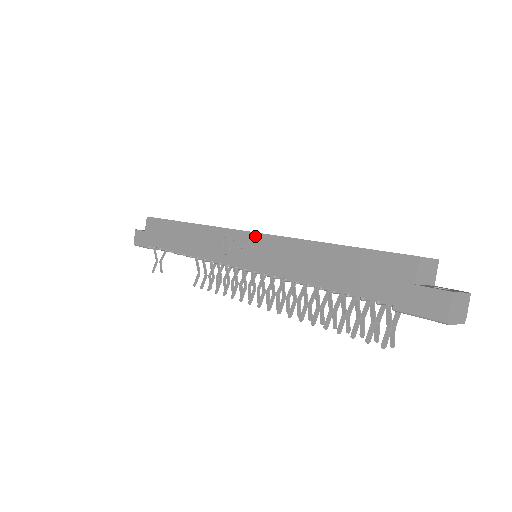
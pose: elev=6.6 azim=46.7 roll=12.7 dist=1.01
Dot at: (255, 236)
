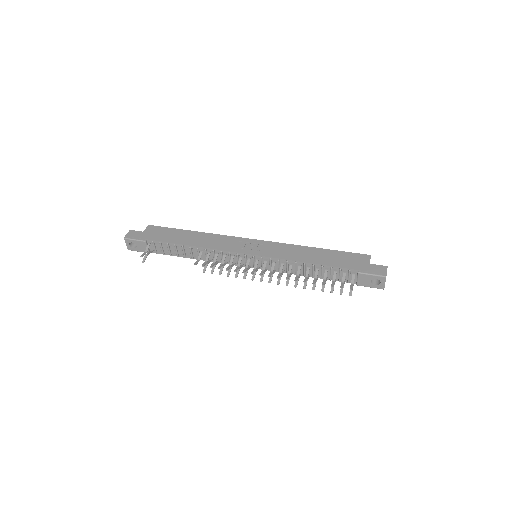
Dot at: (265, 242)
